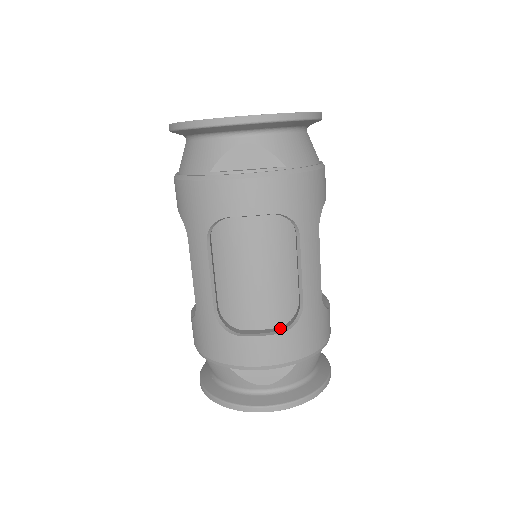
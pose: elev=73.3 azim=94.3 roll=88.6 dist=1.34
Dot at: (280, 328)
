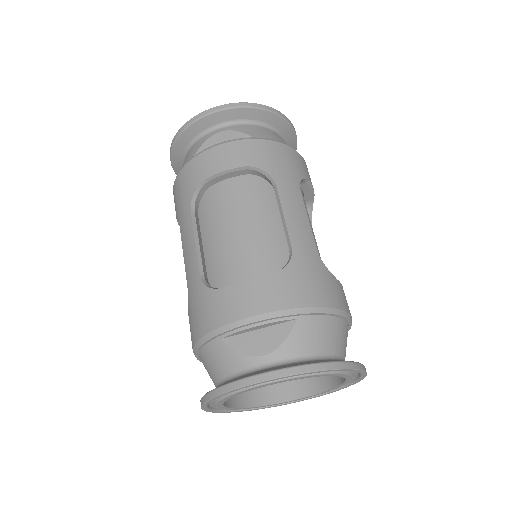
Dot at: occluded
